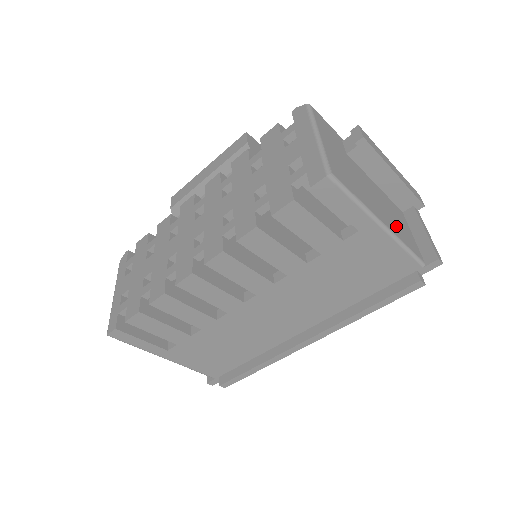
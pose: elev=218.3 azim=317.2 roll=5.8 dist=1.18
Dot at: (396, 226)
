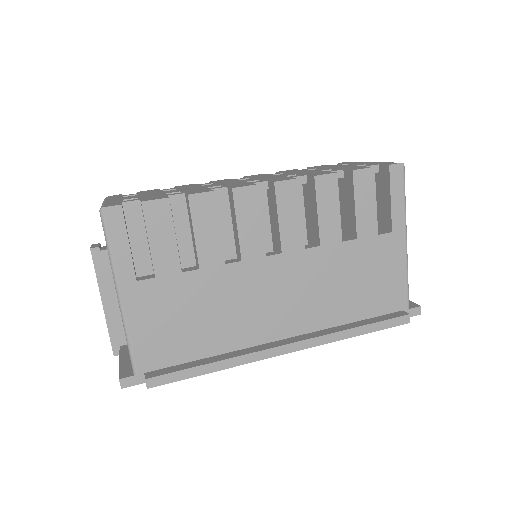
Dot at: occluded
